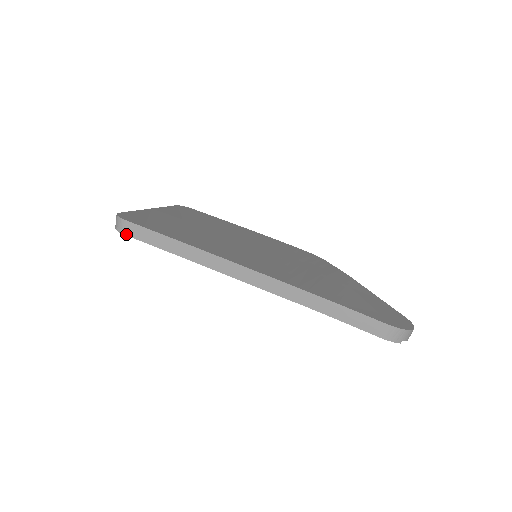
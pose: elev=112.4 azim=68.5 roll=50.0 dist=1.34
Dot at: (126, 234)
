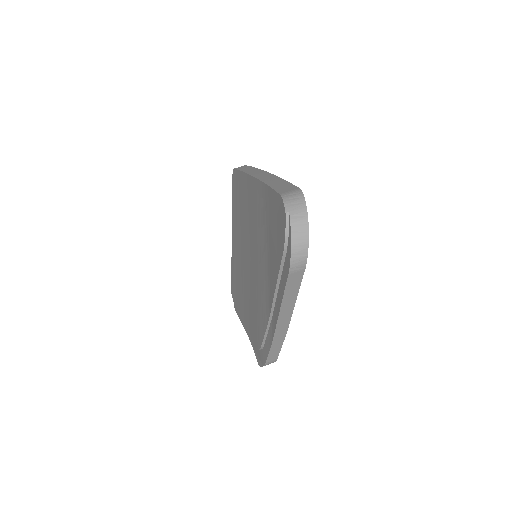
Dot at: (235, 168)
